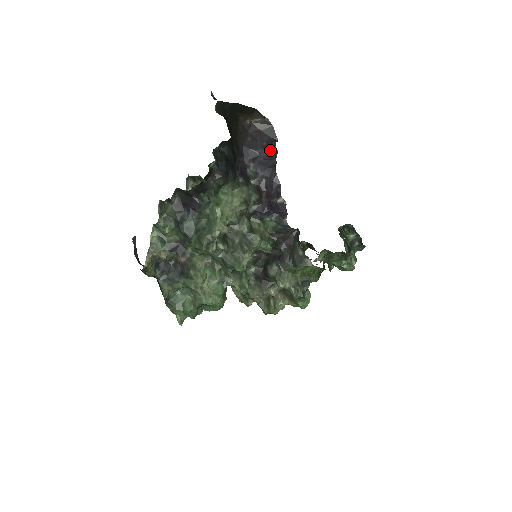
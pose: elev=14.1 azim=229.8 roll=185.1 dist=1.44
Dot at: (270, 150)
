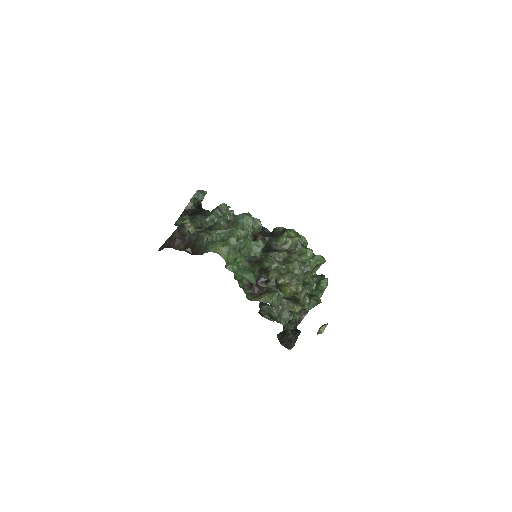
Dot at: occluded
